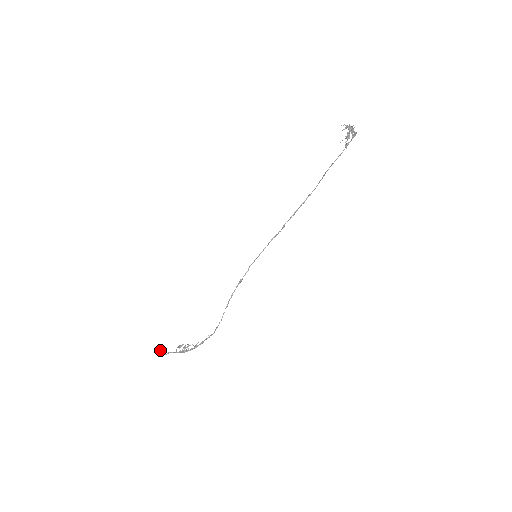
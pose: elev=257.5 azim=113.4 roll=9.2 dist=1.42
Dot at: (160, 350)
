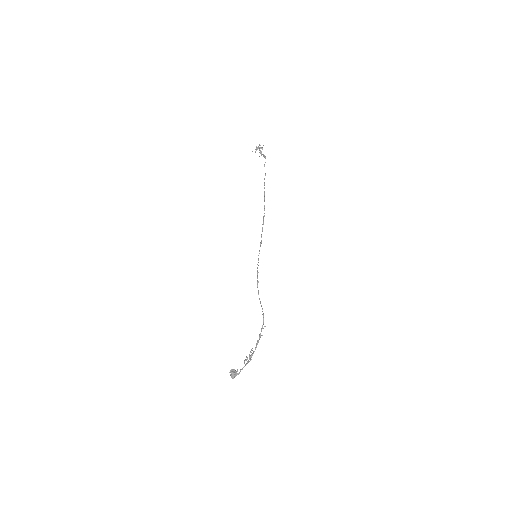
Dot at: (231, 371)
